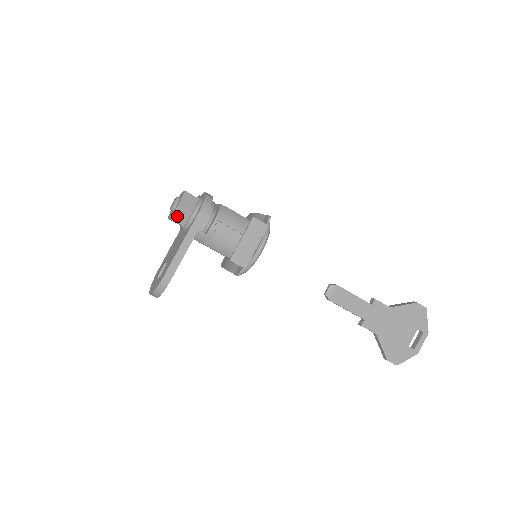
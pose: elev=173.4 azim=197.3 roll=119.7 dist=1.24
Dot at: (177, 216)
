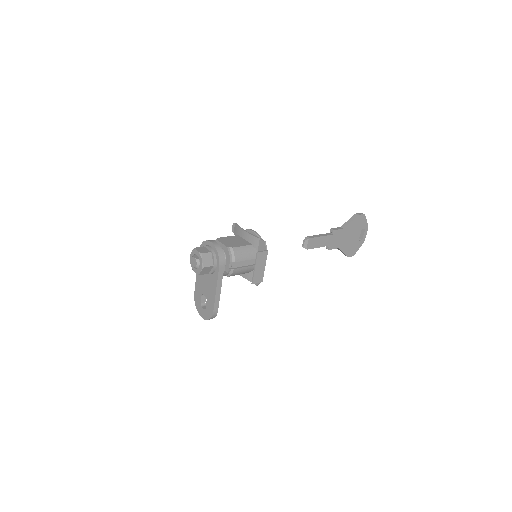
Dot at: (203, 272)
